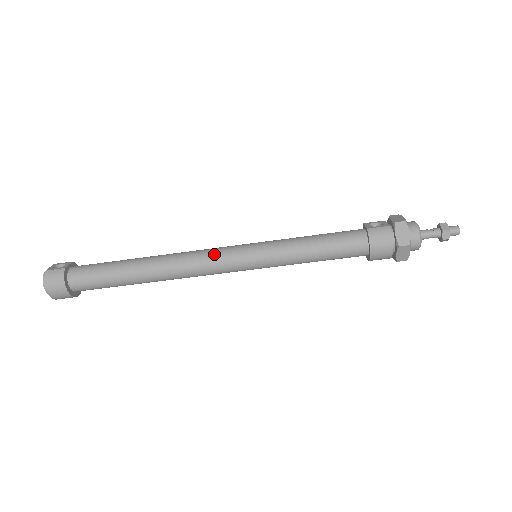
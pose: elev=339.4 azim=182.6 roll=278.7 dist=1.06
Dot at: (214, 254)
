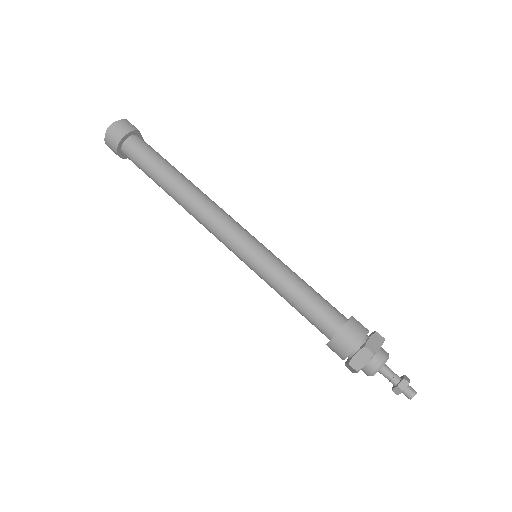
Dot at: (234, 221)
